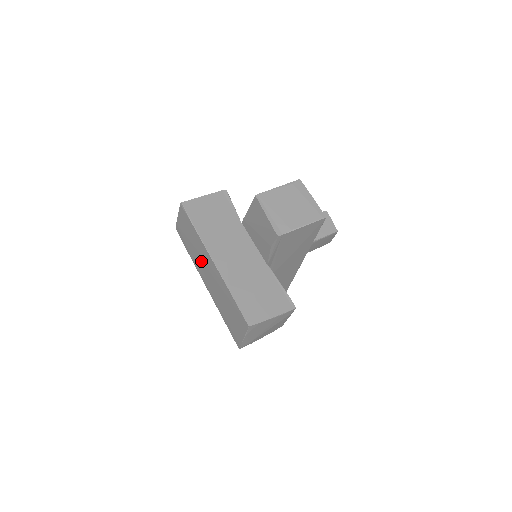
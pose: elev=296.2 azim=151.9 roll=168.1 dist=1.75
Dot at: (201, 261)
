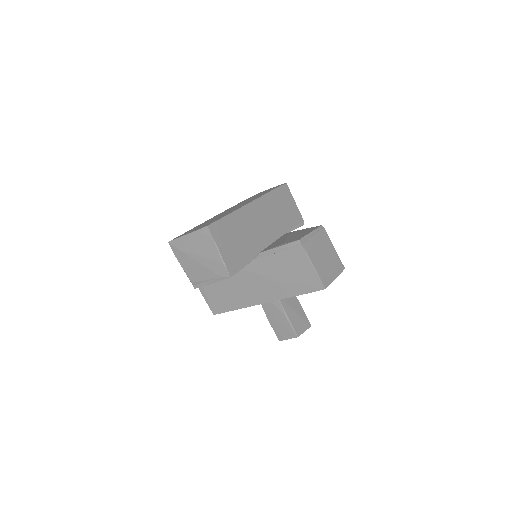
Dot at: occluded
